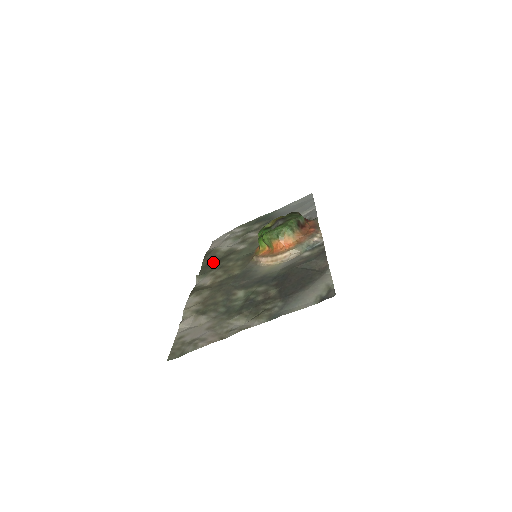
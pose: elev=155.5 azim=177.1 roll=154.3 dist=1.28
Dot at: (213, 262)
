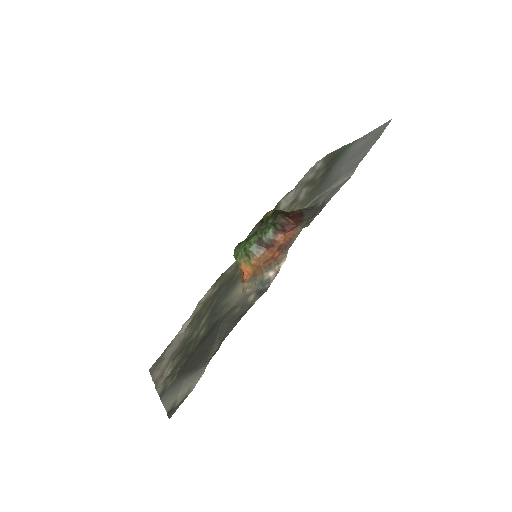
Dot at: occluded
